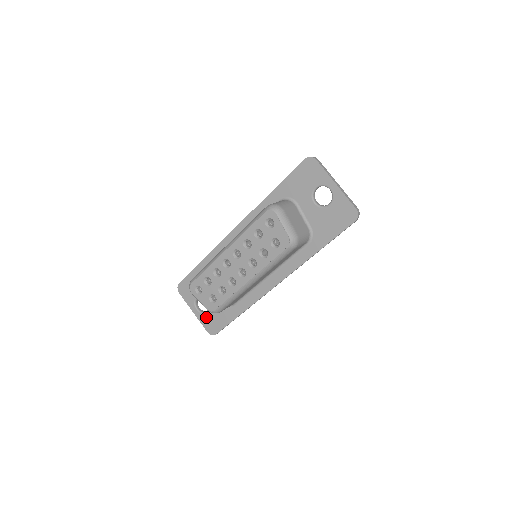
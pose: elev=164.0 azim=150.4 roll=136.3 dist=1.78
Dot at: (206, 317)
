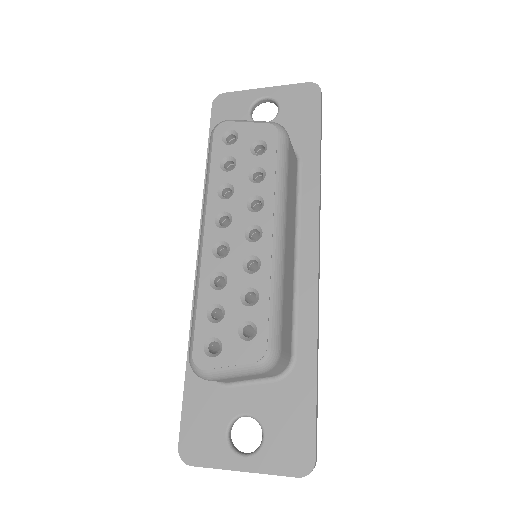
Dot at: (270, 448)
